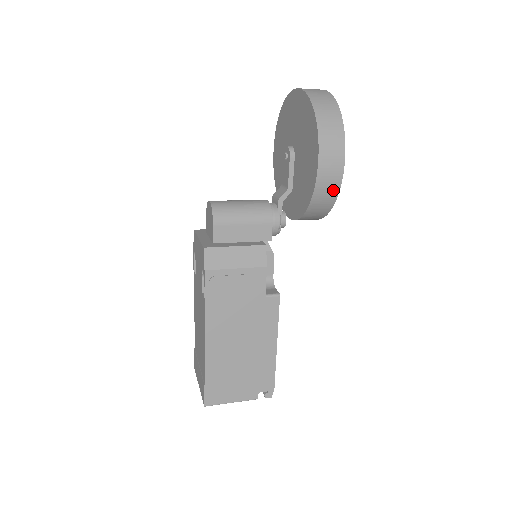
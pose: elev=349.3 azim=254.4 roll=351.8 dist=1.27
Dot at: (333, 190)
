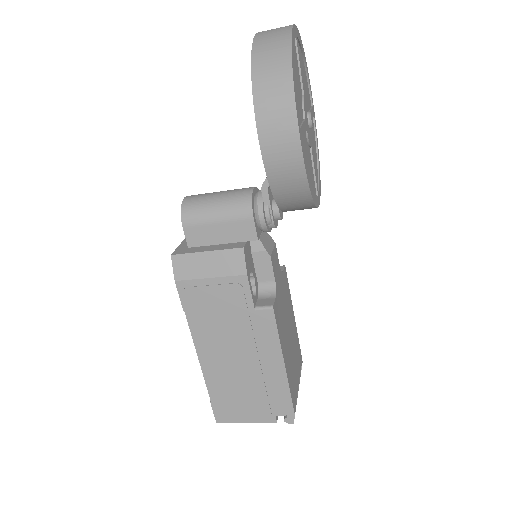
Dot at: (296, 173)
